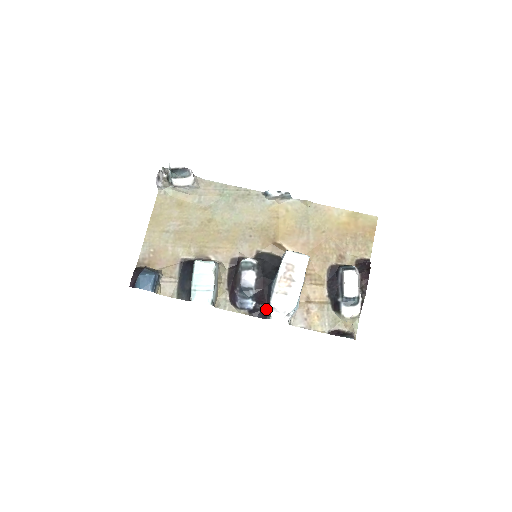
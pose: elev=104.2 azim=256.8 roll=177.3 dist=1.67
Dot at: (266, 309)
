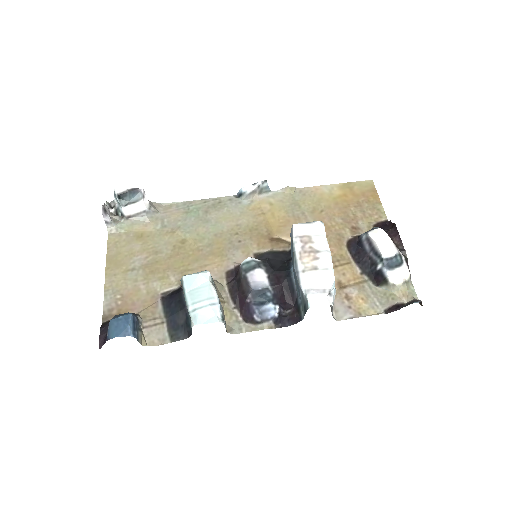
Dot at: (295, 310)
